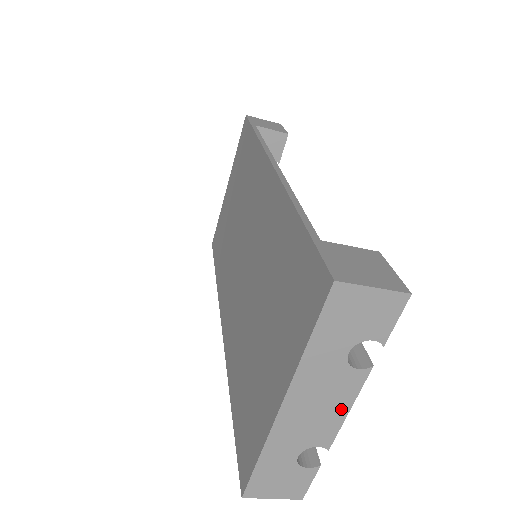
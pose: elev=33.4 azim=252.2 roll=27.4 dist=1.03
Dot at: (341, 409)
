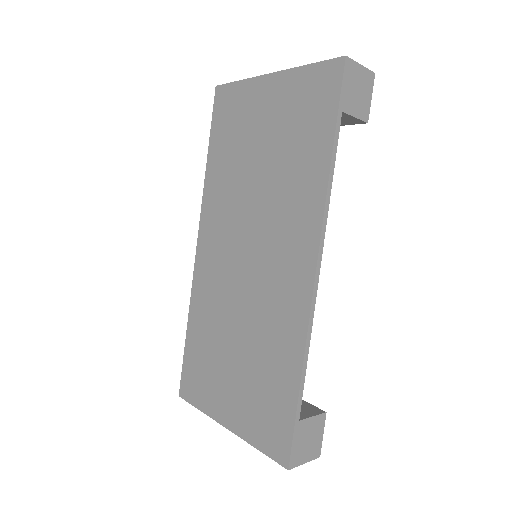
Dot at: occluded
